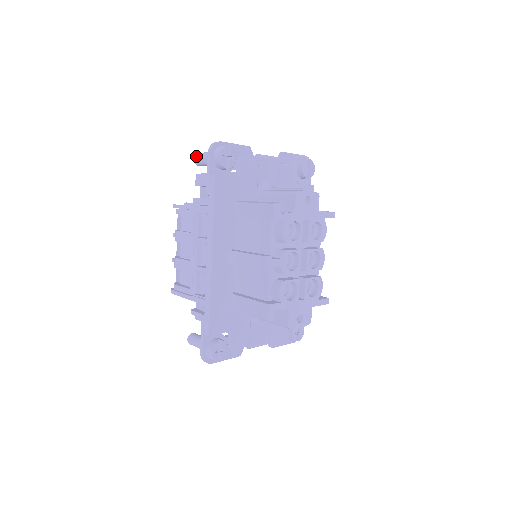
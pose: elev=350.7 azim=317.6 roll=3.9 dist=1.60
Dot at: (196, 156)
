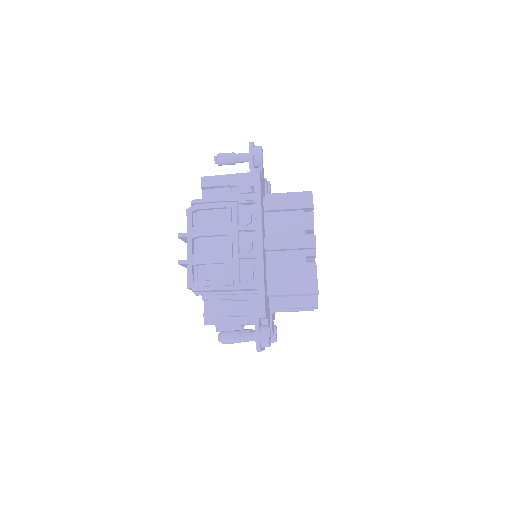
Dot at: (221, 155)
